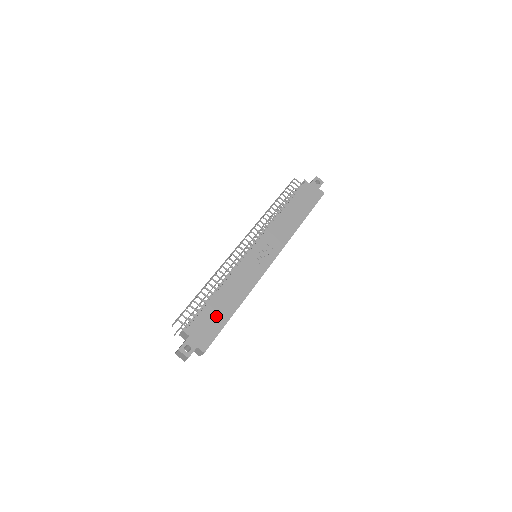
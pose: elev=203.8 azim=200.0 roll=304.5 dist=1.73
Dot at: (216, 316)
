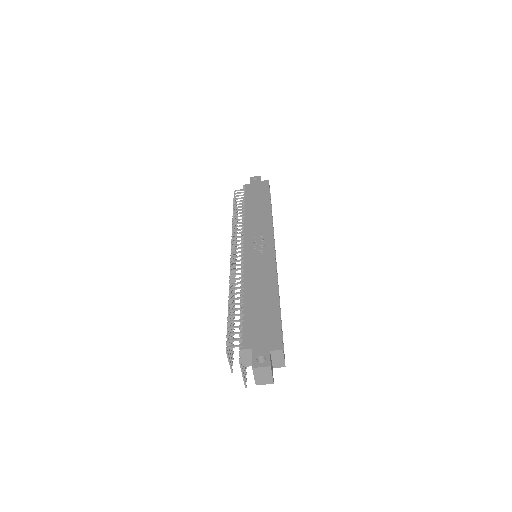
Dot at: (263, 314)
